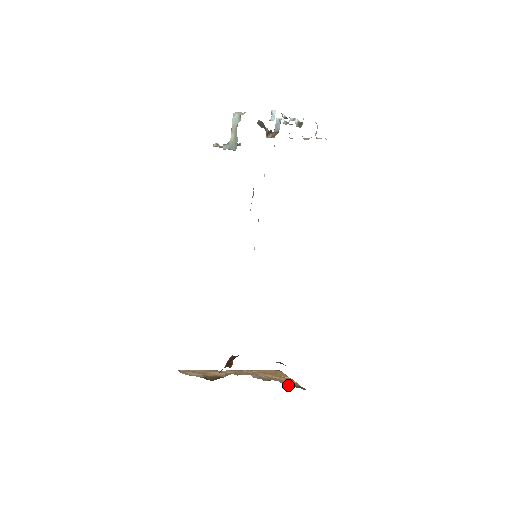
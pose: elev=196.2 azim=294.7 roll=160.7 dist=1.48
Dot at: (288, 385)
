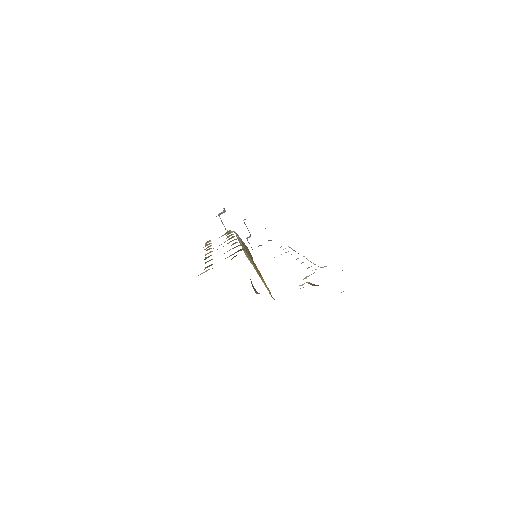
Dot at: occluded
